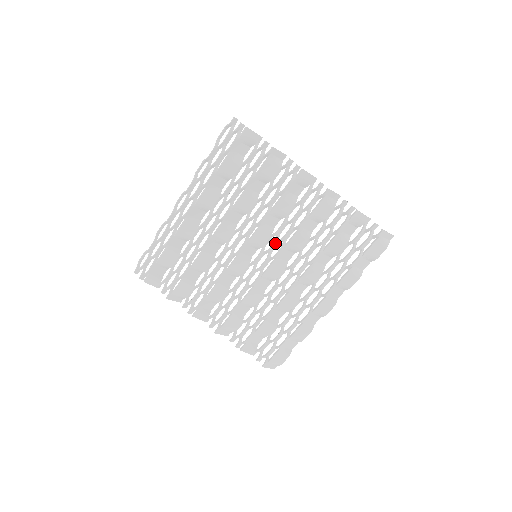
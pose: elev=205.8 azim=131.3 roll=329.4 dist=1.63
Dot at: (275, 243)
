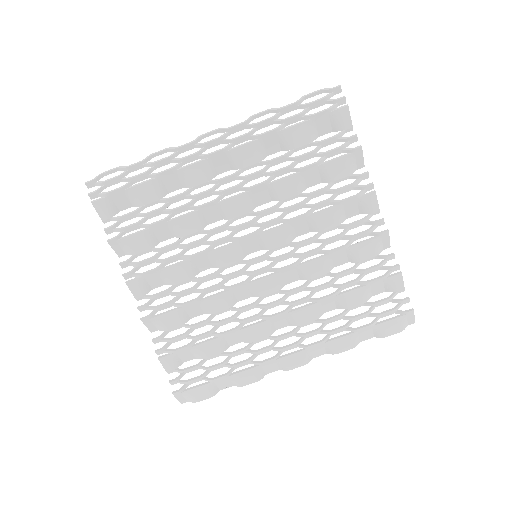
Dot at: (289, 254)
